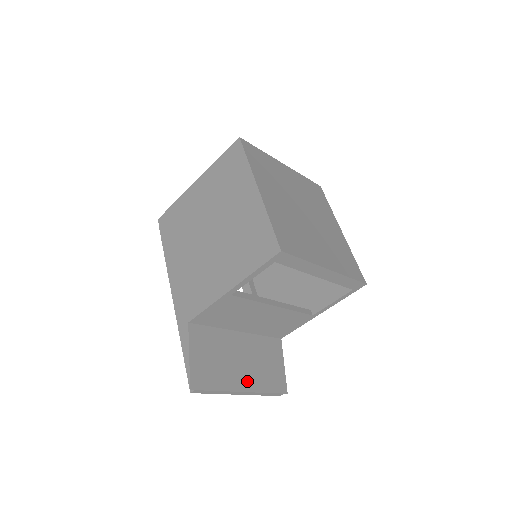
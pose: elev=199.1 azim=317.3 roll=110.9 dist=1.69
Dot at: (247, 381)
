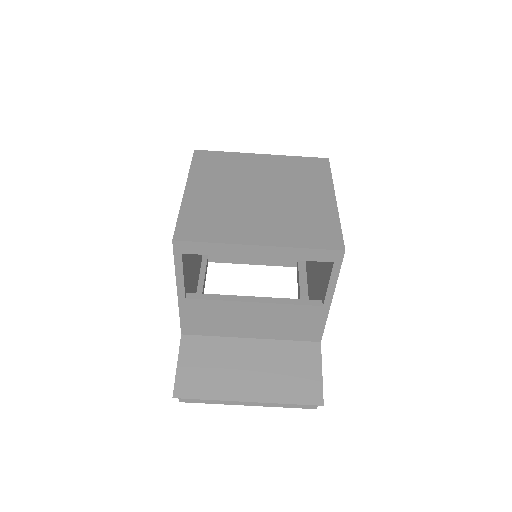
Dot at: (255, 390)
